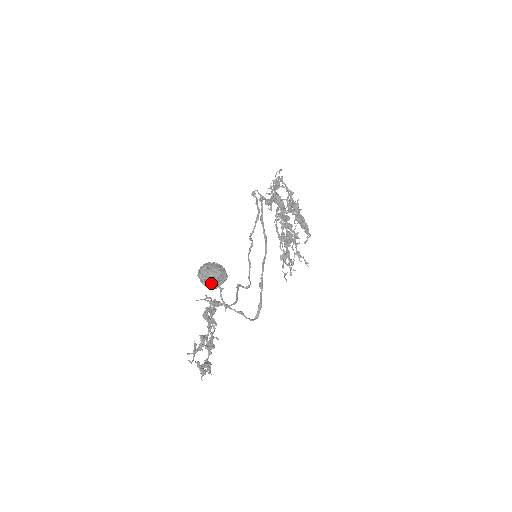
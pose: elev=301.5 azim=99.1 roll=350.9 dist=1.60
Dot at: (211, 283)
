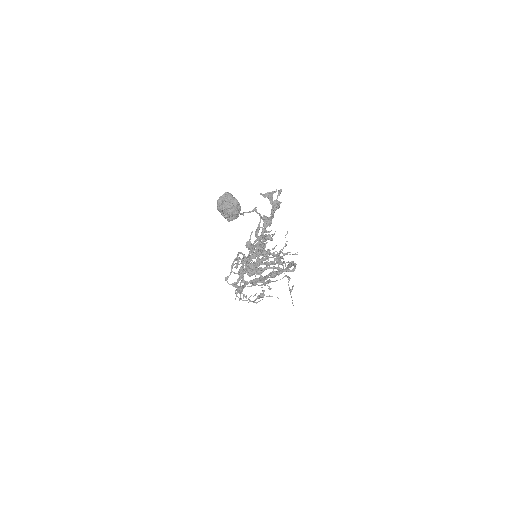
Dot at: (231, 194)
